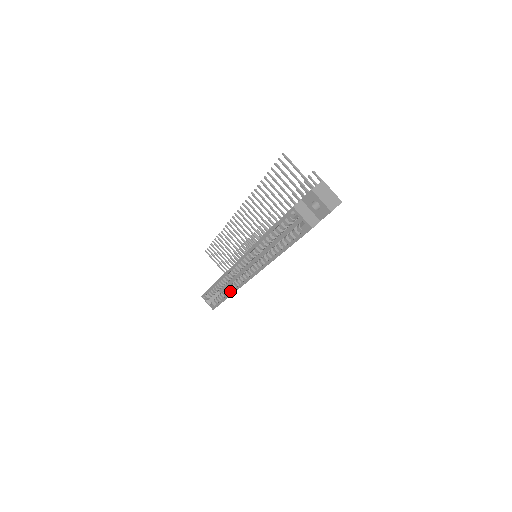
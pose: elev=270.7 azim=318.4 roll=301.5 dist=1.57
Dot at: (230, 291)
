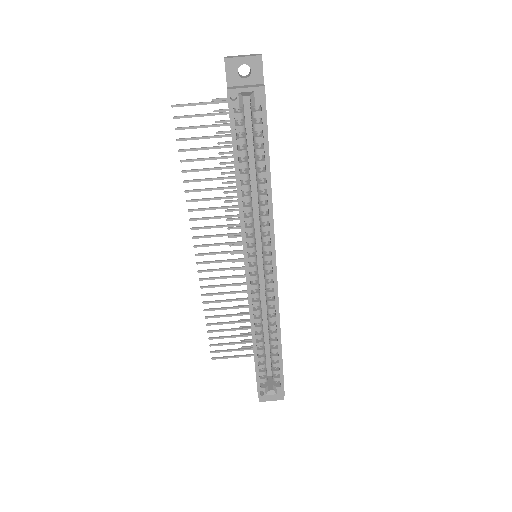
Dot at: (275, 333)
